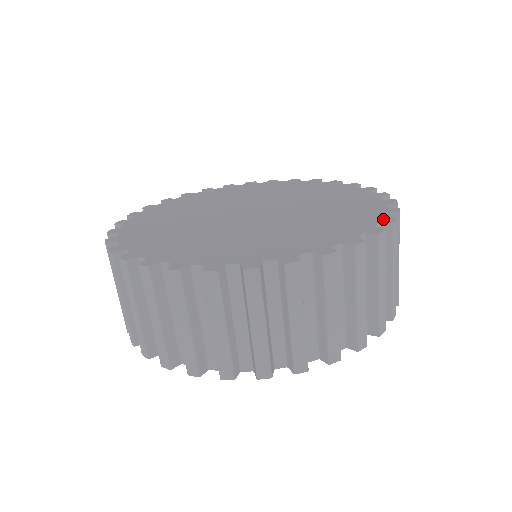
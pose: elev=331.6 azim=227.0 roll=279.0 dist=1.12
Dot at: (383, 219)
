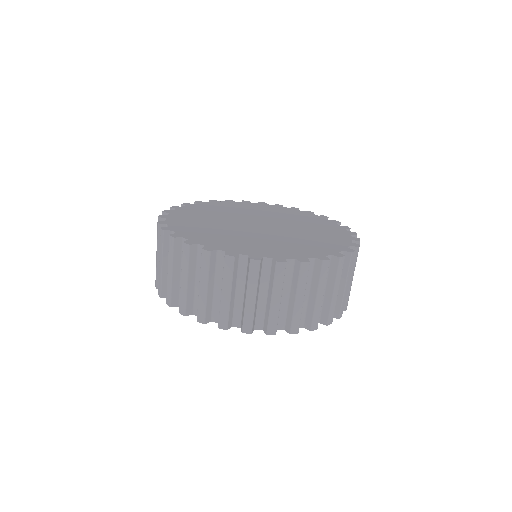
Dot at: (321, 257)
